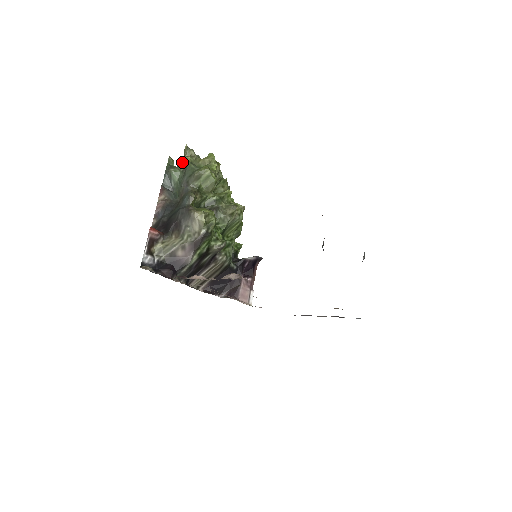
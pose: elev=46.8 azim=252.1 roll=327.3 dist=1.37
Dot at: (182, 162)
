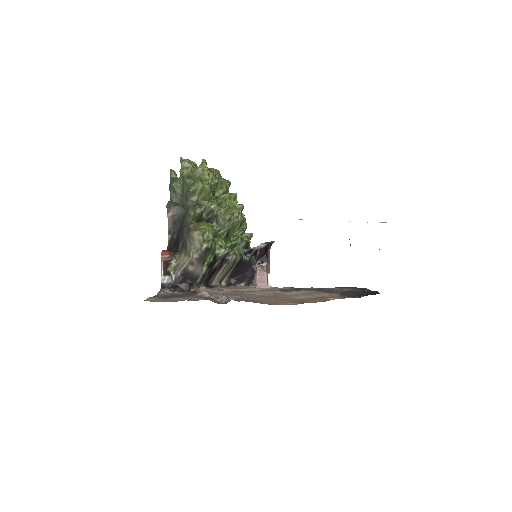
Dot at: (180, 175)
